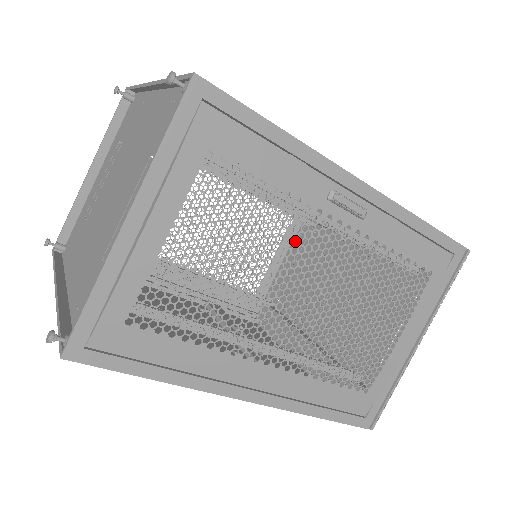
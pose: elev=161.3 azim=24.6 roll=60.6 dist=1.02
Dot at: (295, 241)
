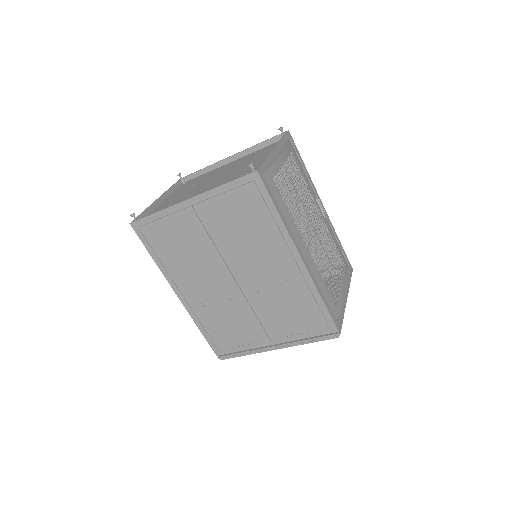
Dot at: (311, 203)
